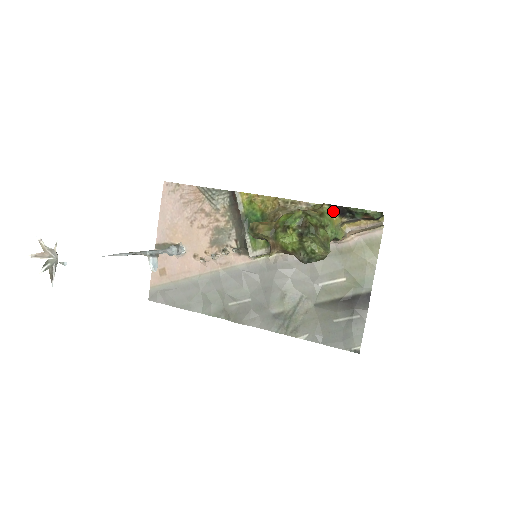
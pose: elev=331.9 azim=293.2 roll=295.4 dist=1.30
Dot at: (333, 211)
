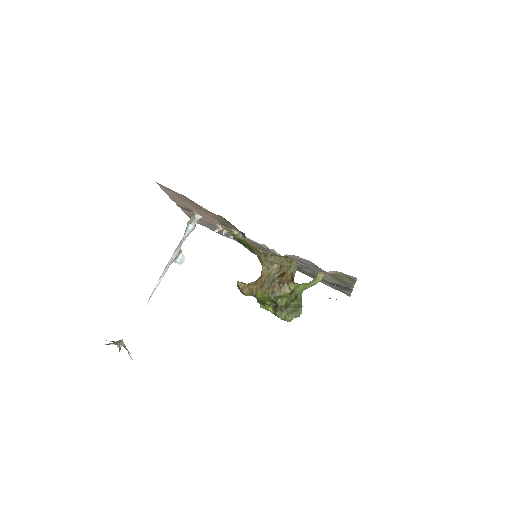
Dot at: (304, 283)
